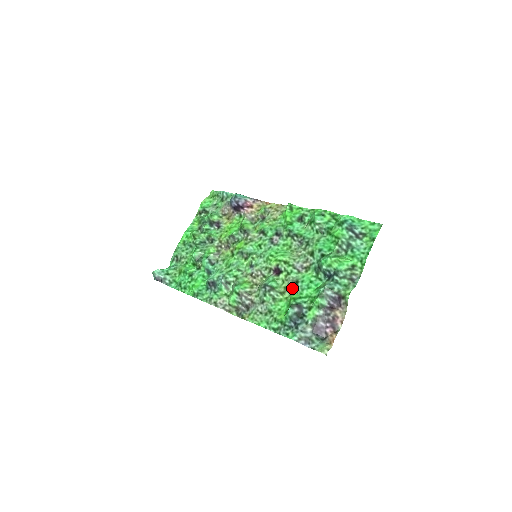
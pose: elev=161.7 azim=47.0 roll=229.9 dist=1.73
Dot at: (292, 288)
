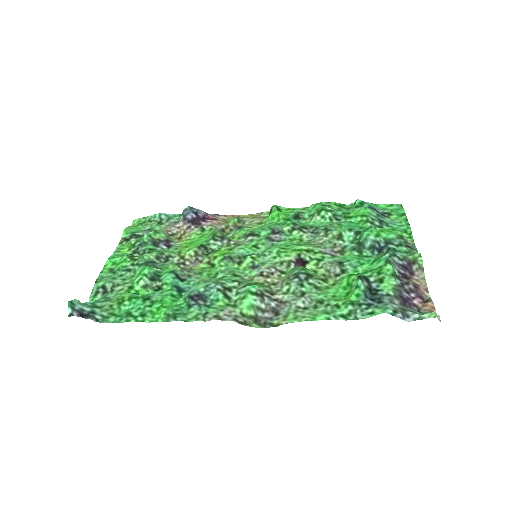
Dot at: (334, 273)
